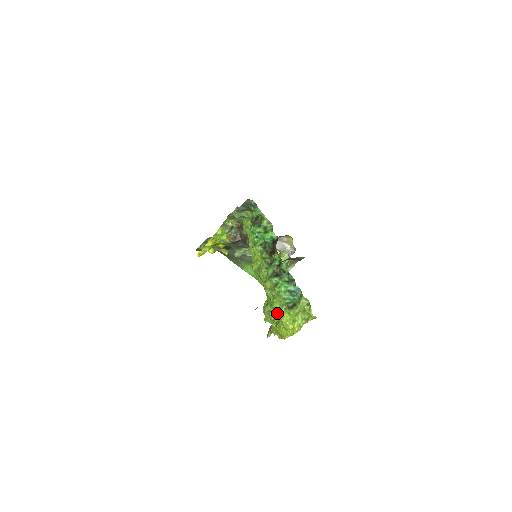
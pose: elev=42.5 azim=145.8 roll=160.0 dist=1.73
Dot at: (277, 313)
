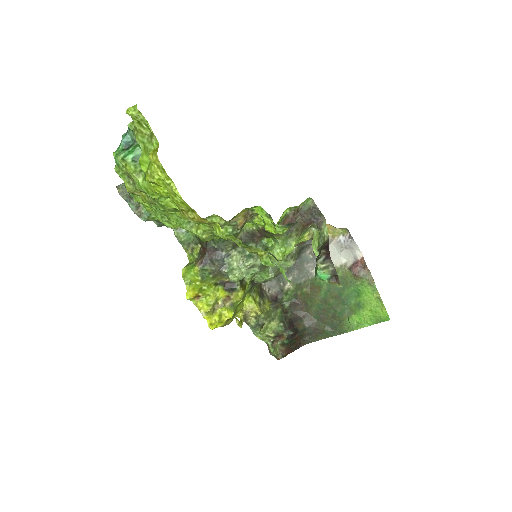
Dot at: (151, 190)
